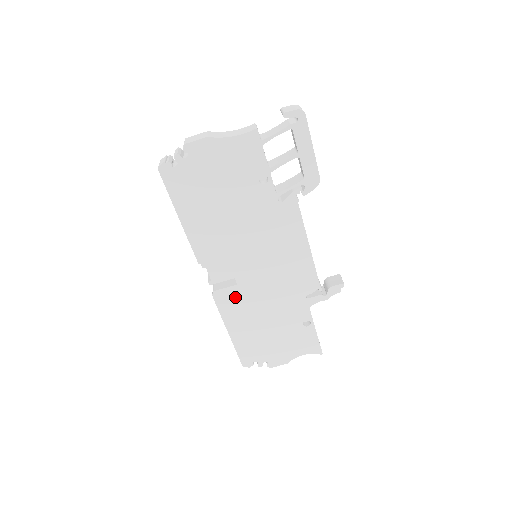
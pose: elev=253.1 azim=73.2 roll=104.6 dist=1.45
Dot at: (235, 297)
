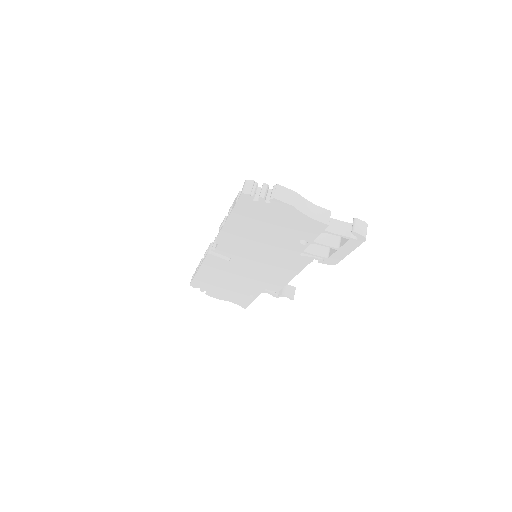
Dot at: (221, 264)
